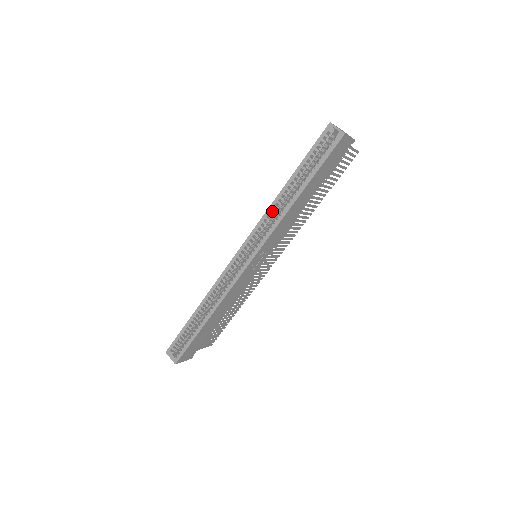
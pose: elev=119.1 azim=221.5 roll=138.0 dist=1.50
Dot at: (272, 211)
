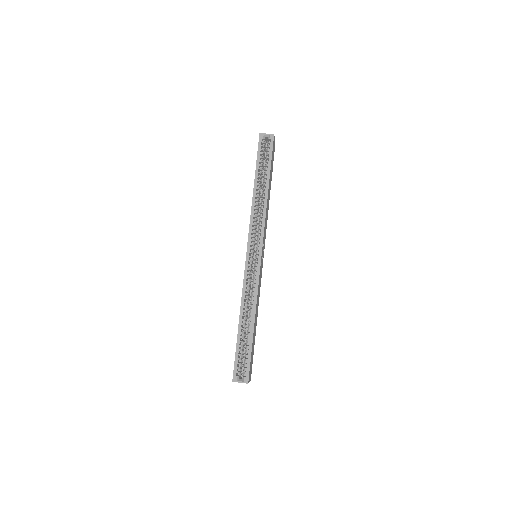
Dot at: (255, 208)
